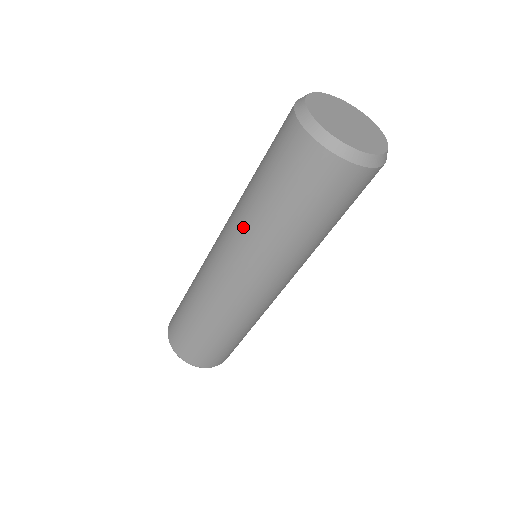
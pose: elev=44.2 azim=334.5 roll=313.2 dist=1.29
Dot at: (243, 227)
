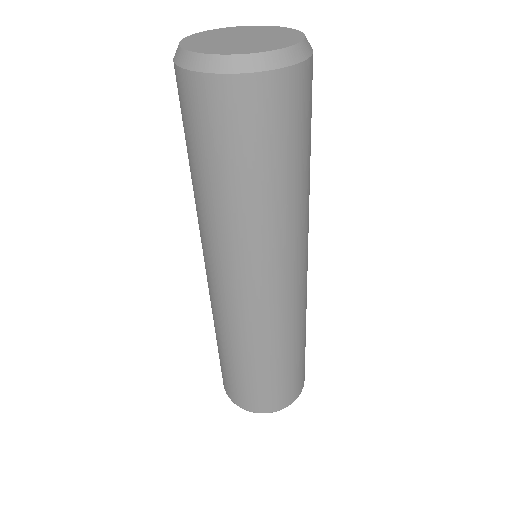
Dot at: occluded
